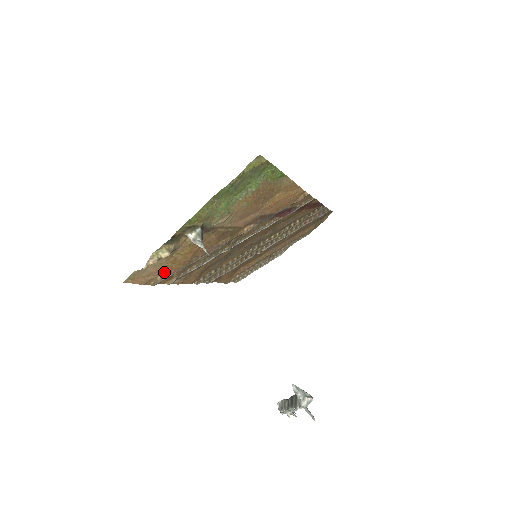
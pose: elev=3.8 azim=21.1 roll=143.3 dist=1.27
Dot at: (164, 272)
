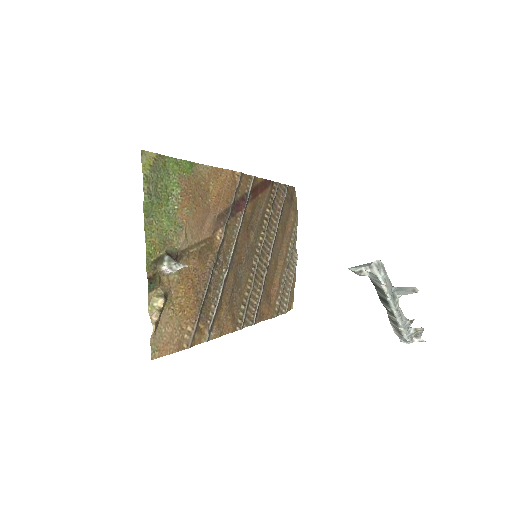
Dot at: (185, 327)
